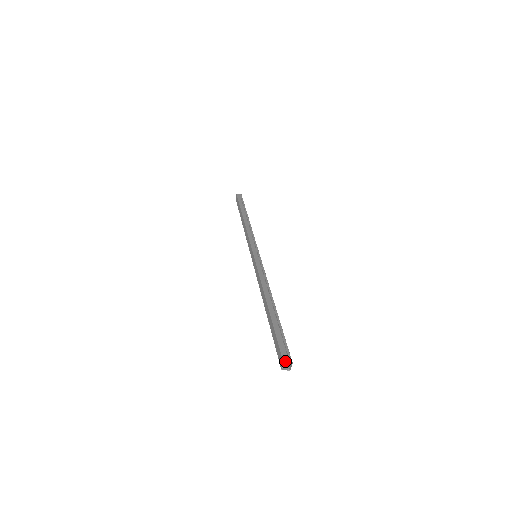
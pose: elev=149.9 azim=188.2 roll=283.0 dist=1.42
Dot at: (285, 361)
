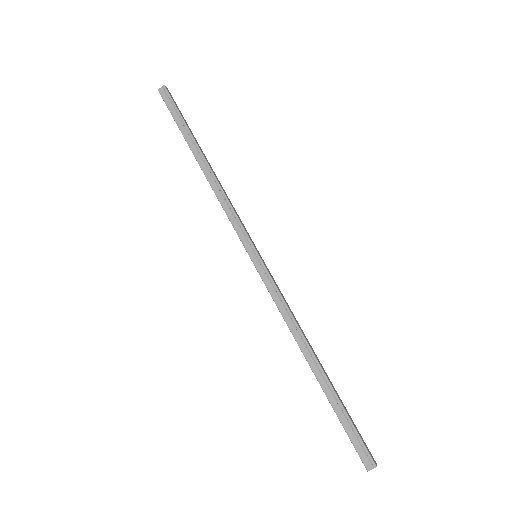
Dot at: (368, 468)
